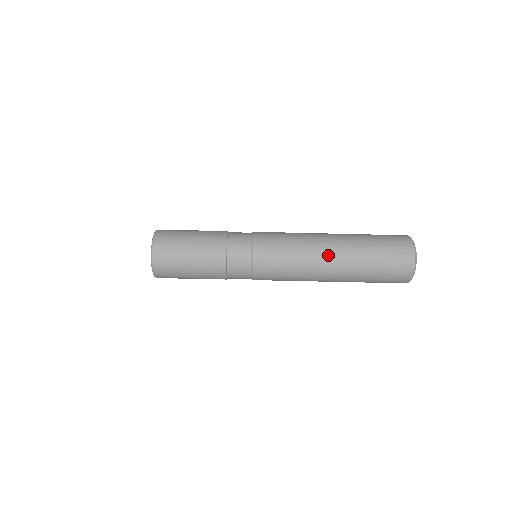
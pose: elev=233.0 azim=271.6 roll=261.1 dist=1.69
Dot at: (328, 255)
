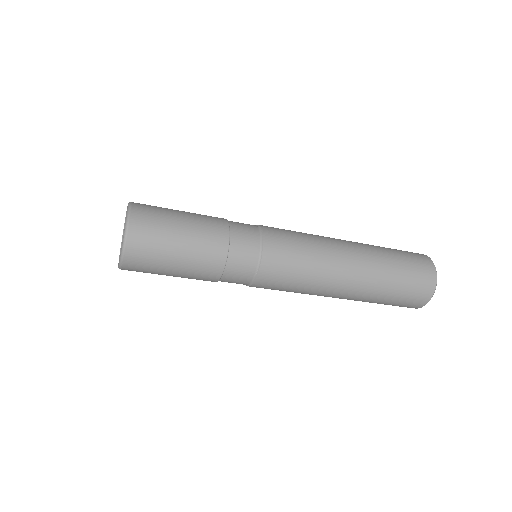
Dot at: (346, 279)
